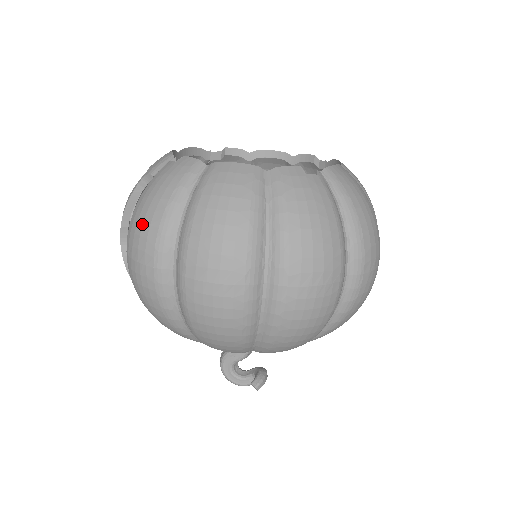
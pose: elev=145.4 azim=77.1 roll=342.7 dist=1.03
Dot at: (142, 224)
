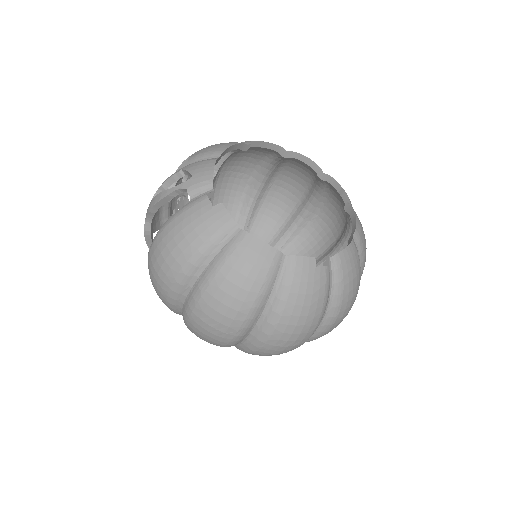
Dot at: (169, 253)
